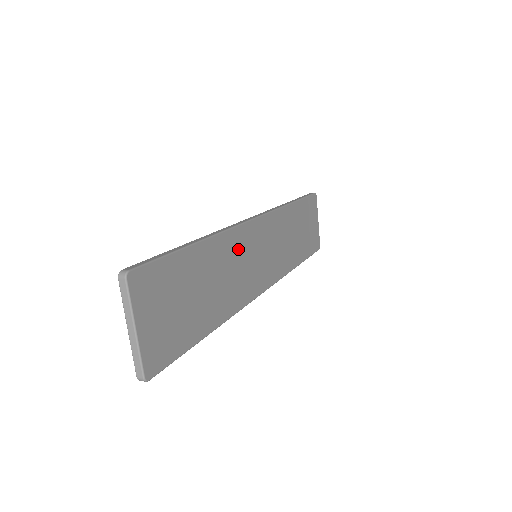
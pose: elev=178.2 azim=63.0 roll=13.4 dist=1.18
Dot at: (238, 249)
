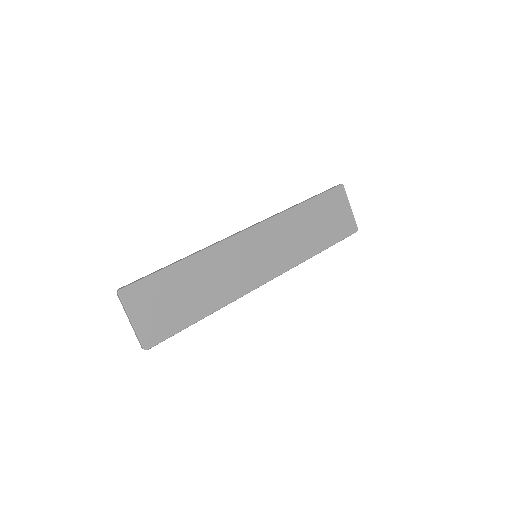
Dot at: (228, 256)
